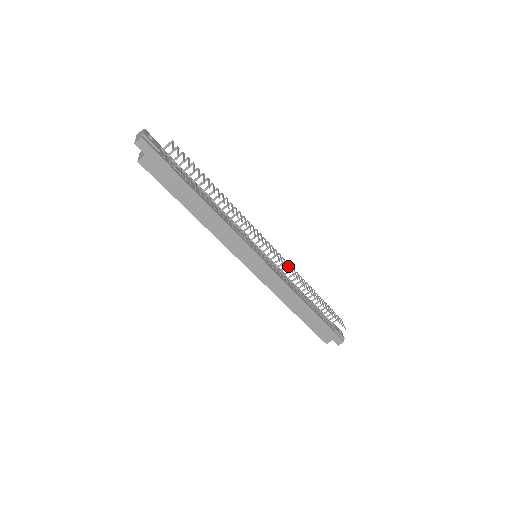
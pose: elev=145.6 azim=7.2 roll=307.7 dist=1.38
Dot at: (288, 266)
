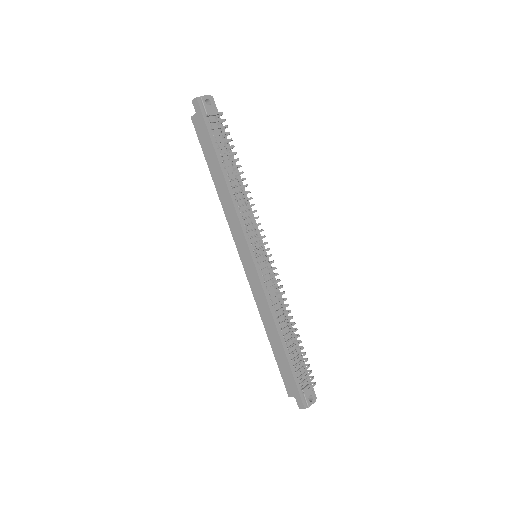
Dot at: occluded
